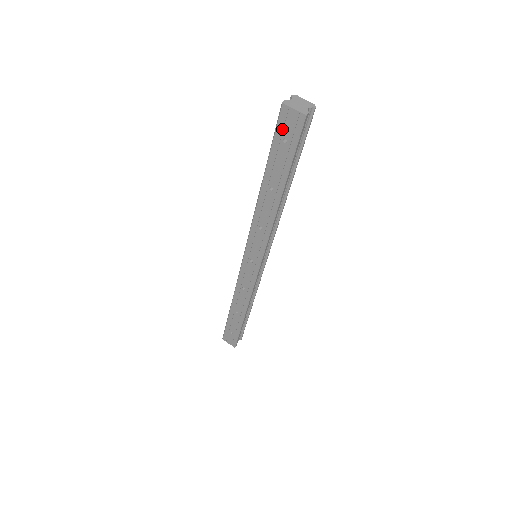
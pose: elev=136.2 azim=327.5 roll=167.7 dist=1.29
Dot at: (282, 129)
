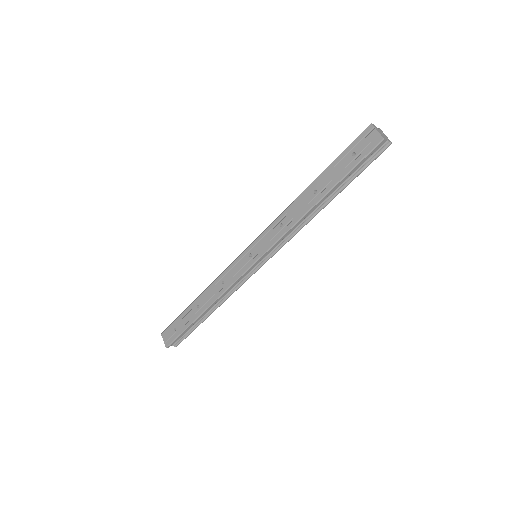
Dot at: (358, 144)
